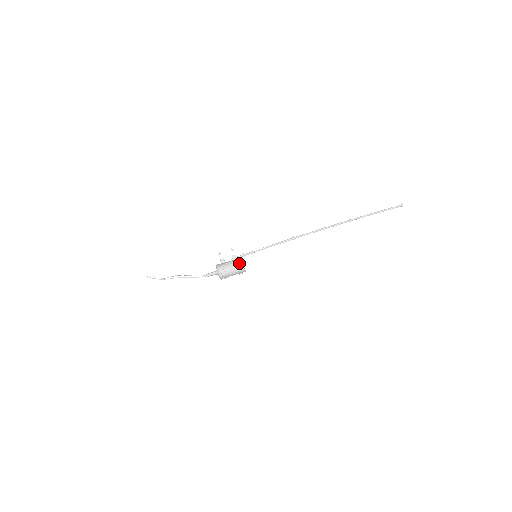
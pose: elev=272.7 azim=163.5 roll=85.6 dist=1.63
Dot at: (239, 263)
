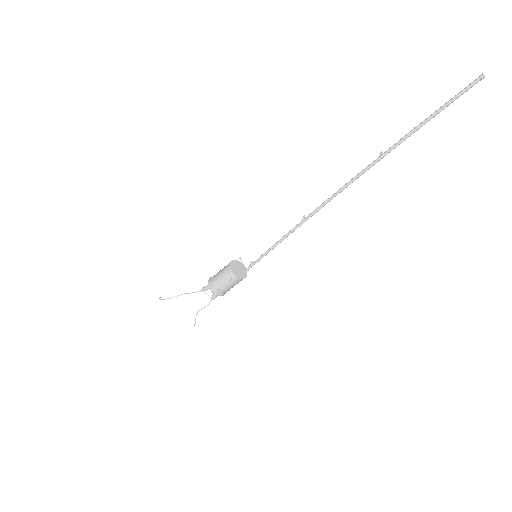
Dot at: occluded
